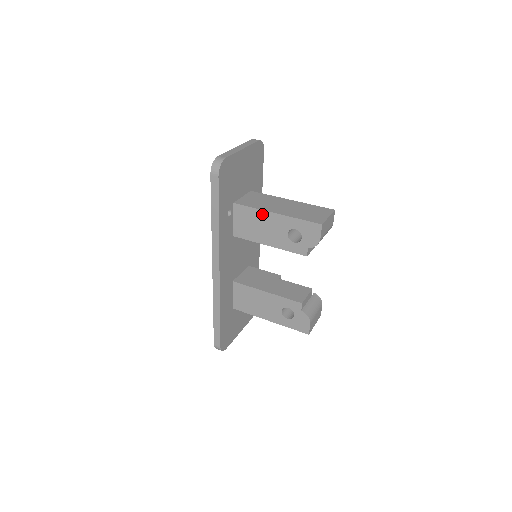
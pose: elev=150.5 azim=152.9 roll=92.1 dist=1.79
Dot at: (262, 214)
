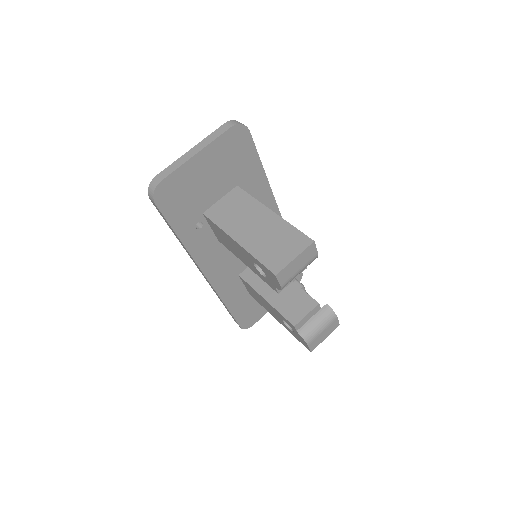
Dot at: (227, 236)
